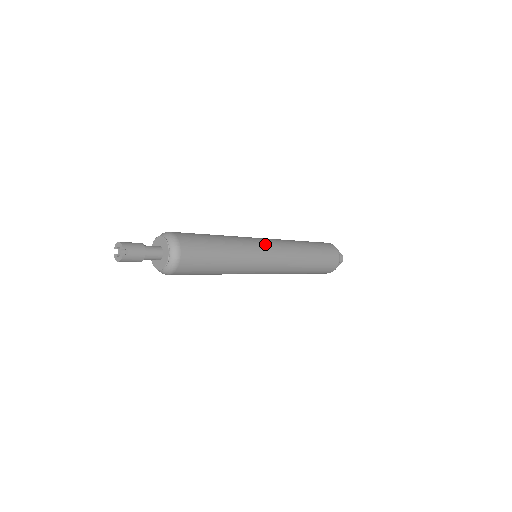
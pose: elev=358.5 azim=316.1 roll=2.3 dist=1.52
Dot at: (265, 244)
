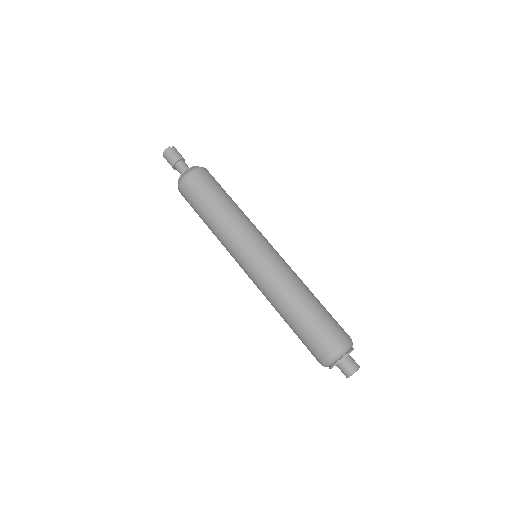
Dot at: (269, 243)
